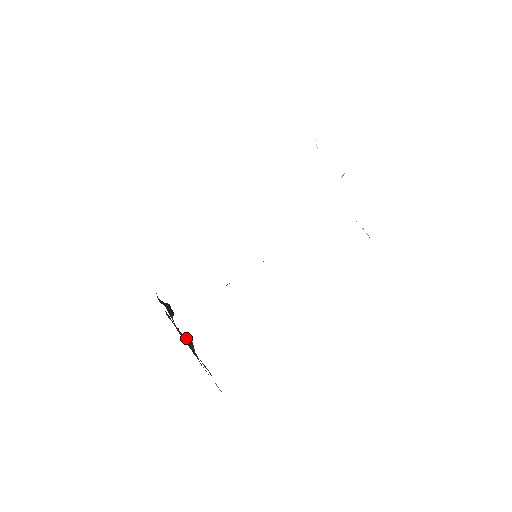
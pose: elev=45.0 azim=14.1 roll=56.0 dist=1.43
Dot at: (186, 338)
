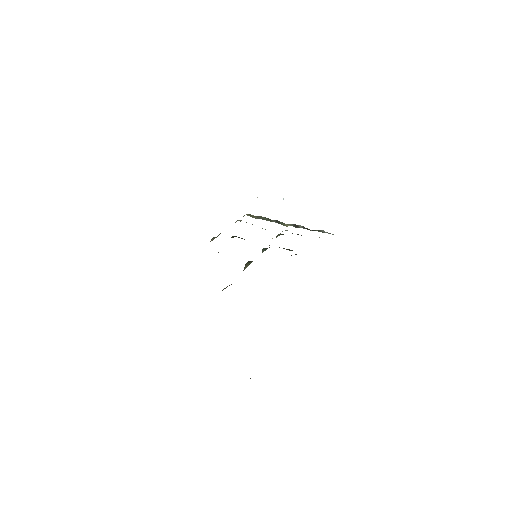
Dot at: occluded
